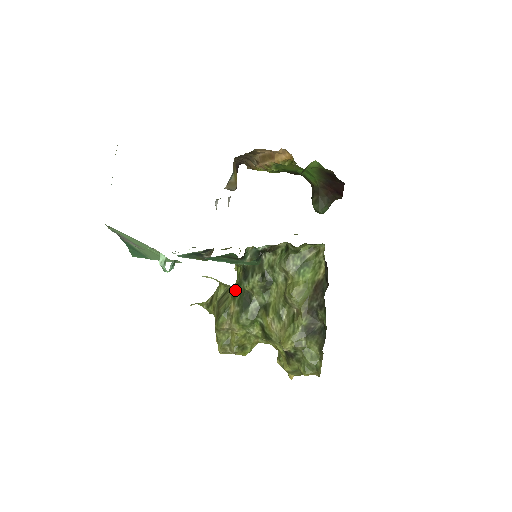
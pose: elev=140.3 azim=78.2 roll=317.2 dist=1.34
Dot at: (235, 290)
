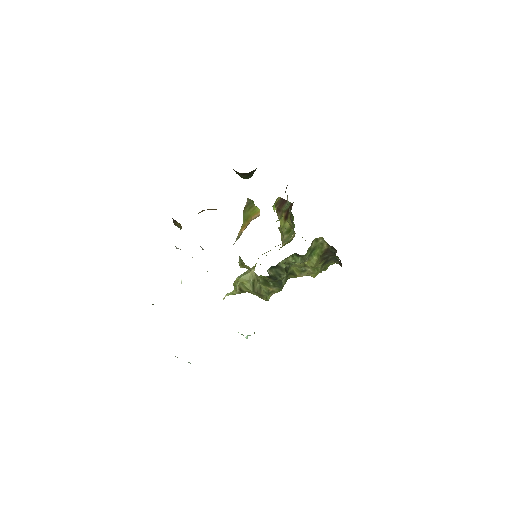
Dot at: (265, 283)
